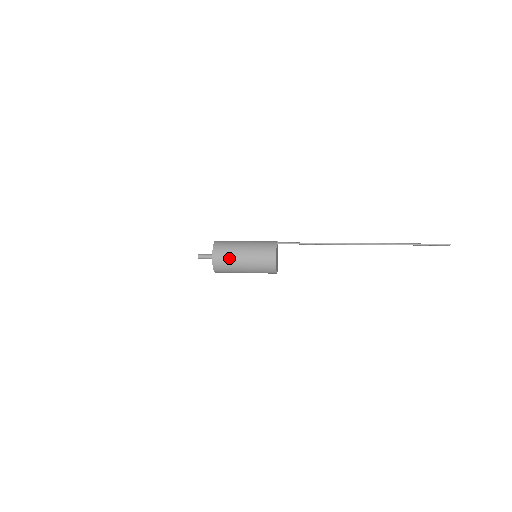
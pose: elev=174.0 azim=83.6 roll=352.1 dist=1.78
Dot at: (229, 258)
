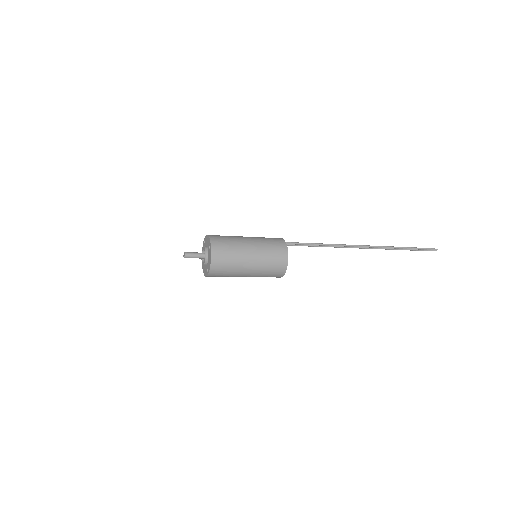
Dot at: (232, 248)
